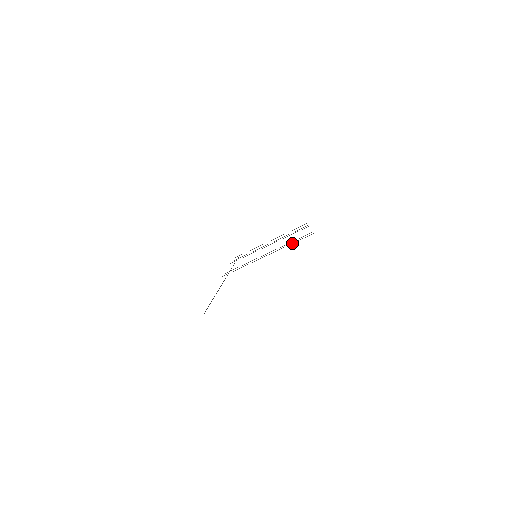
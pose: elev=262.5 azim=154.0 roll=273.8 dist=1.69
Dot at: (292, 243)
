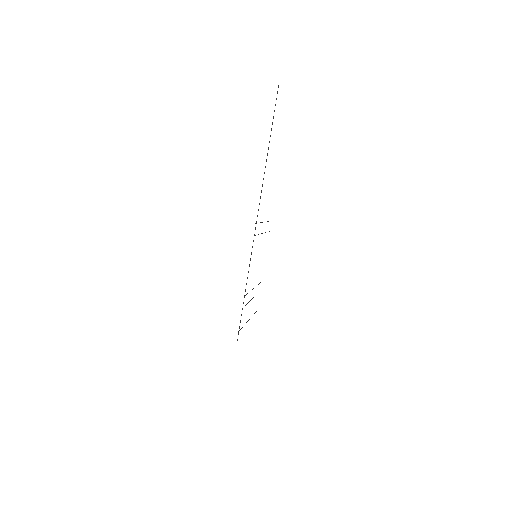
Dot at: (268, 221)
